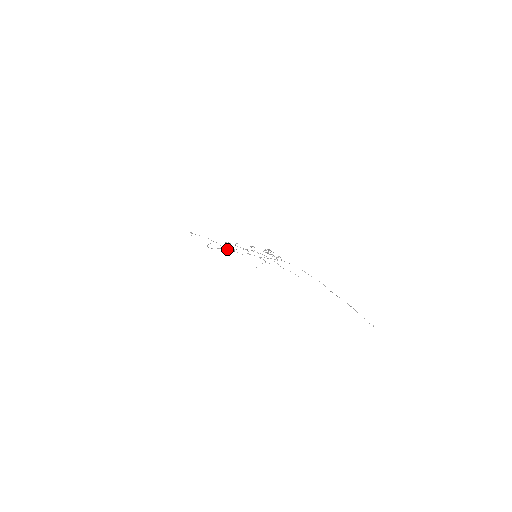
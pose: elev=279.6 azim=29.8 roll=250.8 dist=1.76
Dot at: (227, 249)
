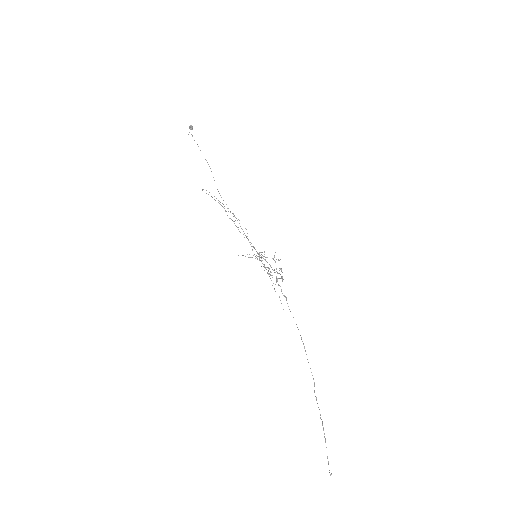
Dot at: occluded
